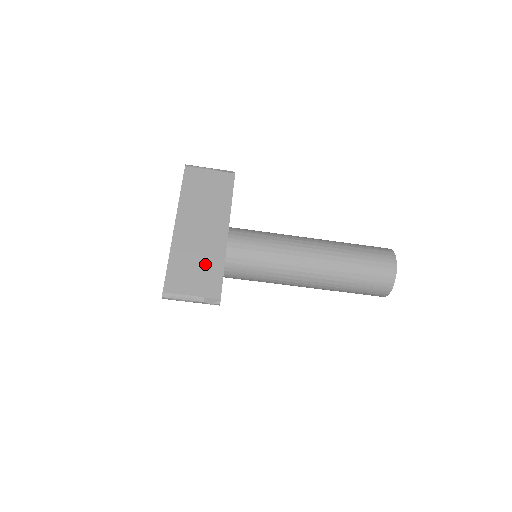
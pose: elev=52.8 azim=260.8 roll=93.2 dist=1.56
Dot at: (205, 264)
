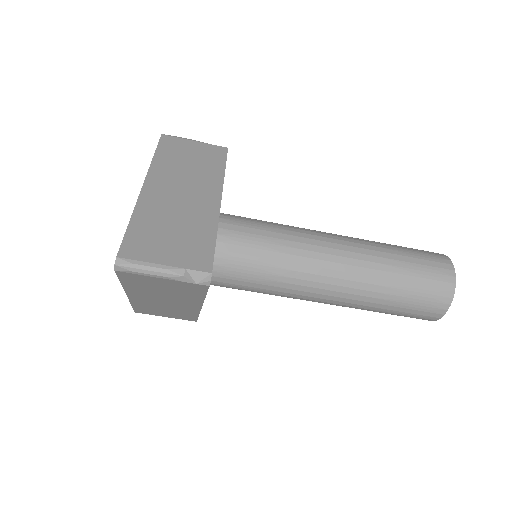
Dot at: (187, 230)
